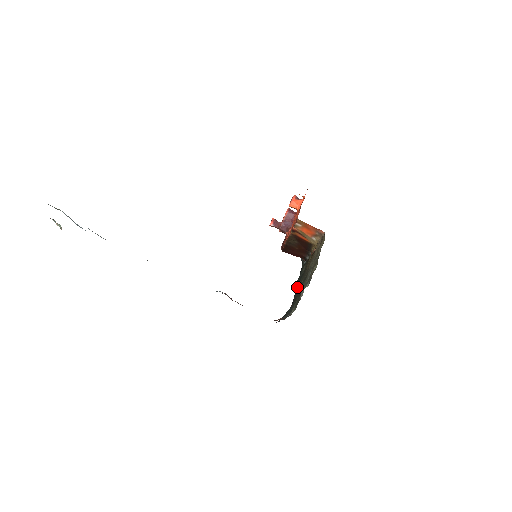
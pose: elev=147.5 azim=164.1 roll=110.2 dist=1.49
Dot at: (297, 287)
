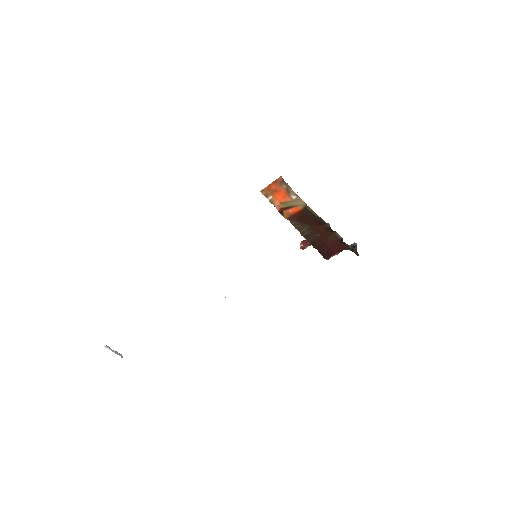
Dot at: occluded
